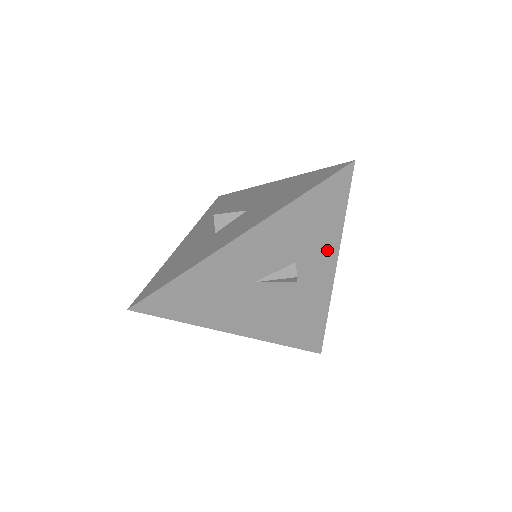
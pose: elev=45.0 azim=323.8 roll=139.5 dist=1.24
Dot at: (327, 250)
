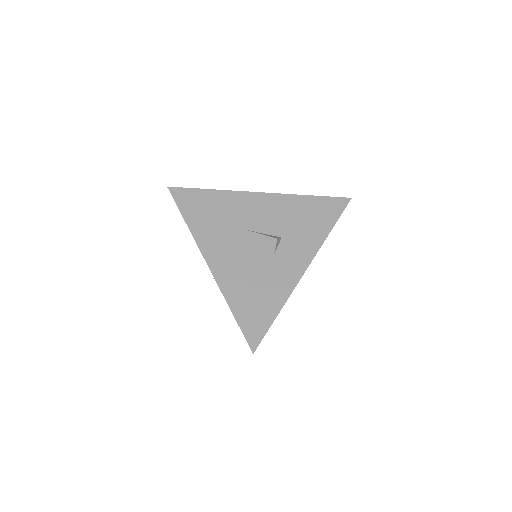
Dot at: (308, 246)
